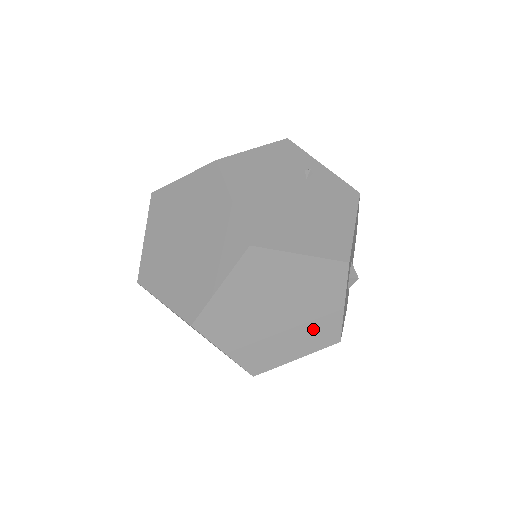
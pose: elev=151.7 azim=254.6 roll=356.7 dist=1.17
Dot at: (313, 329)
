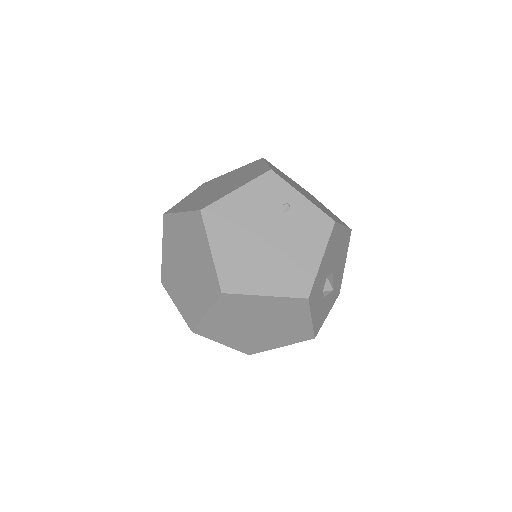
Dot at: (289, 332)
